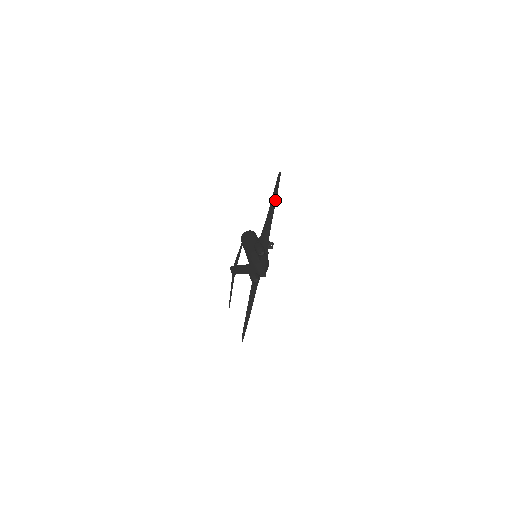
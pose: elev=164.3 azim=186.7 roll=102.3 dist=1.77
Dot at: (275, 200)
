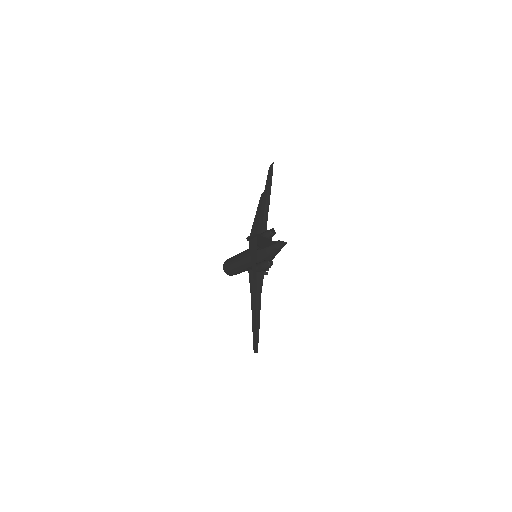
Dot at: (269, 193)
